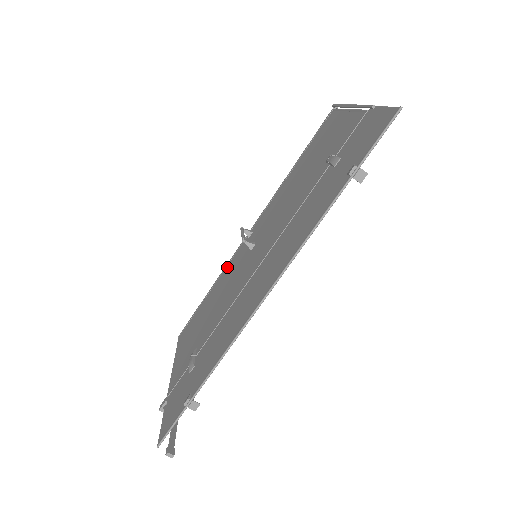
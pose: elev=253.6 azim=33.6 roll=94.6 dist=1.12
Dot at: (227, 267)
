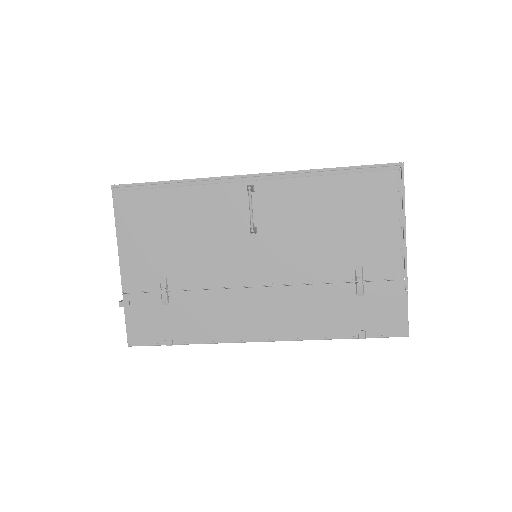
Dot at: (208, 190)
